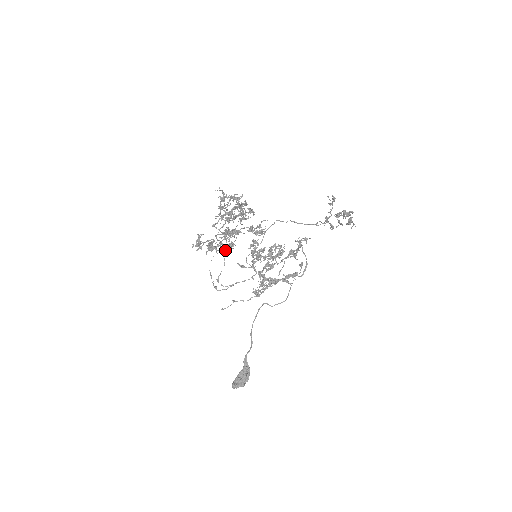
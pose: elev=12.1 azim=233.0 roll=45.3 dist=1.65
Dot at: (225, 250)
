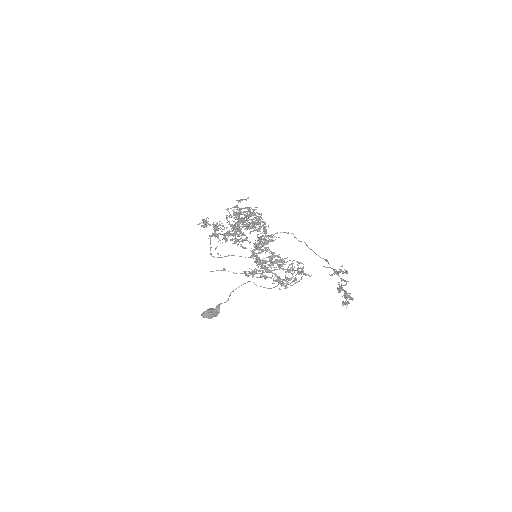
Dot at: (231, 231)
